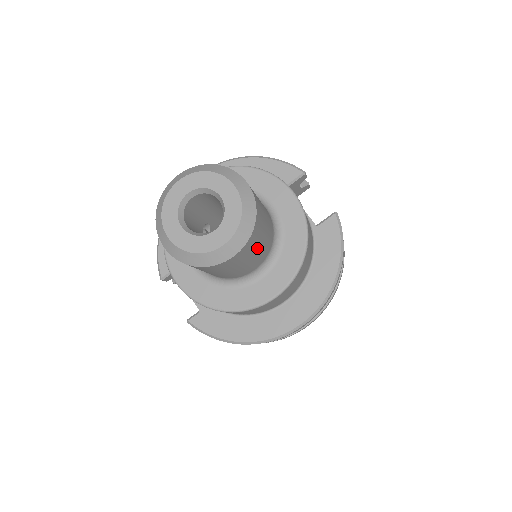
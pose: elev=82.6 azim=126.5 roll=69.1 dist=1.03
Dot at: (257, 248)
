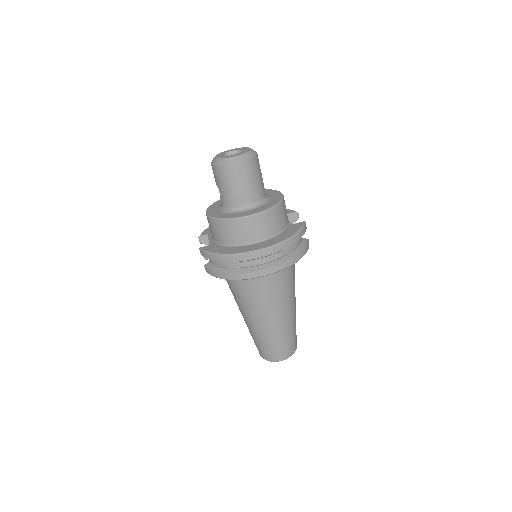
Dot at: (250, 179)
